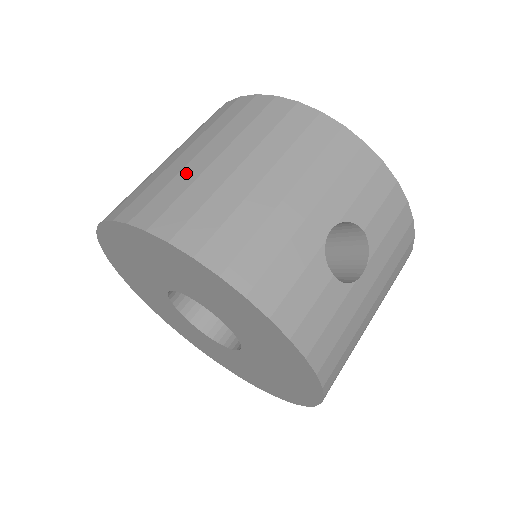
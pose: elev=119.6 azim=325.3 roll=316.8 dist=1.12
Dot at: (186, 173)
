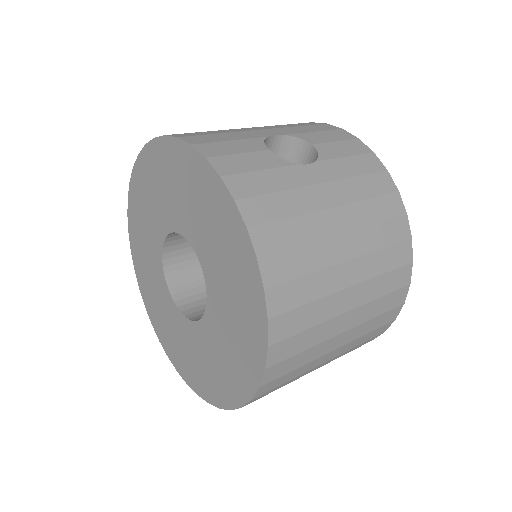
Dot at: occluded
